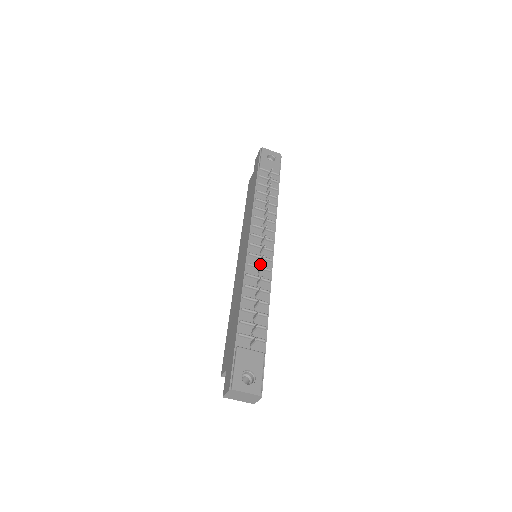
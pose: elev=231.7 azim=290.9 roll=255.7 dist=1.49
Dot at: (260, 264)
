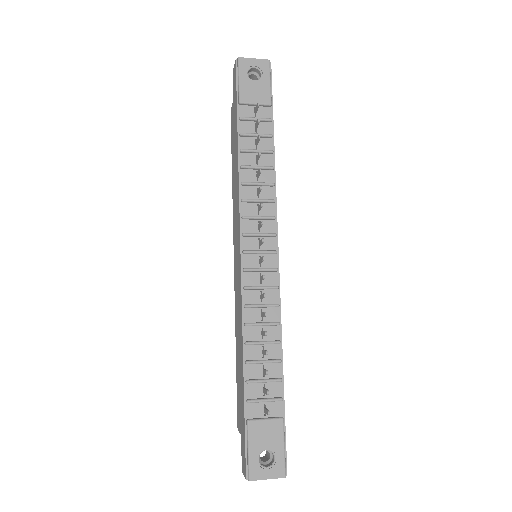
Dot at: (262, 281)
